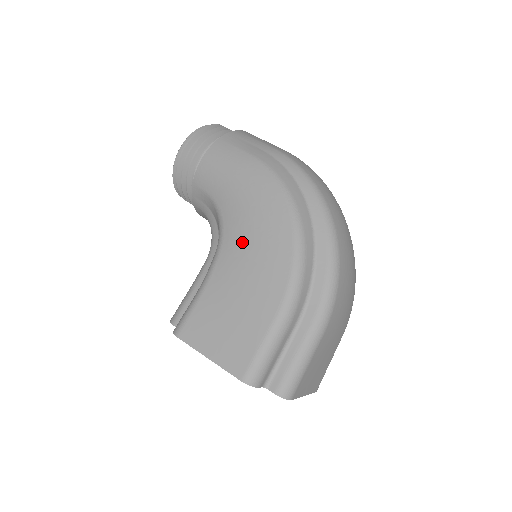
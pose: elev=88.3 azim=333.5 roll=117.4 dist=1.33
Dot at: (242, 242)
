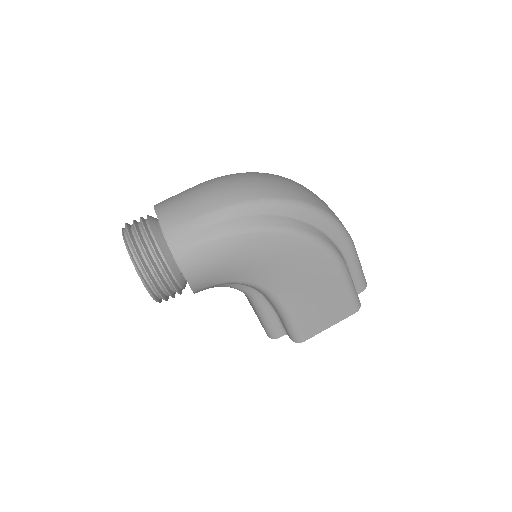
Dot at: (284, 278)
